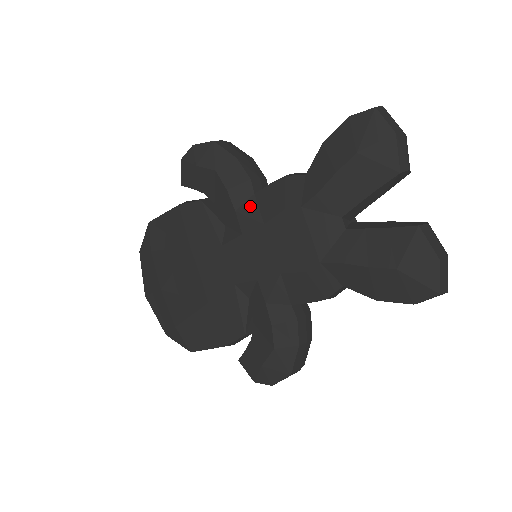
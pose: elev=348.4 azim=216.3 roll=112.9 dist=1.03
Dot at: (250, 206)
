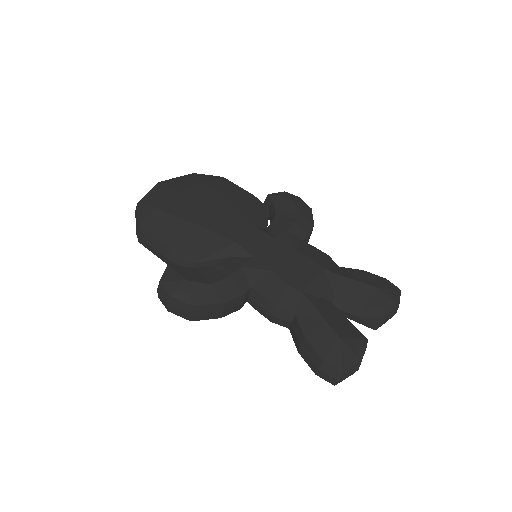
Dot at: (296, 239)
